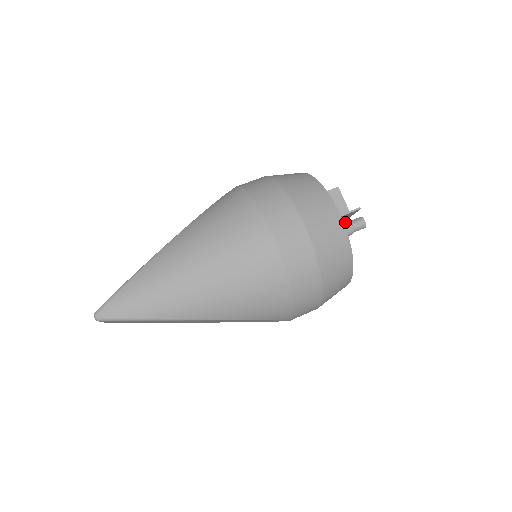
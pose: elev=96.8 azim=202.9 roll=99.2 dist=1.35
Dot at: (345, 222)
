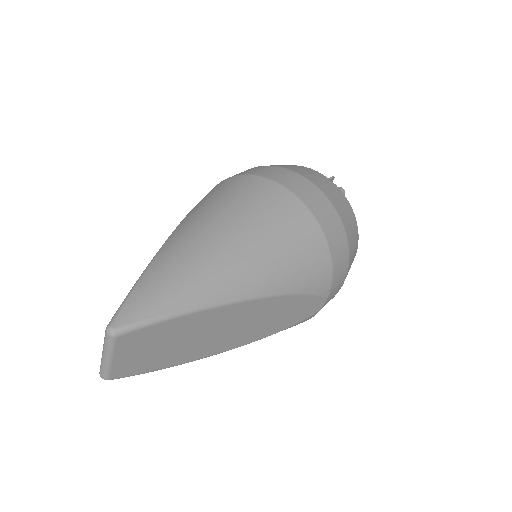
Dot at: occluded
